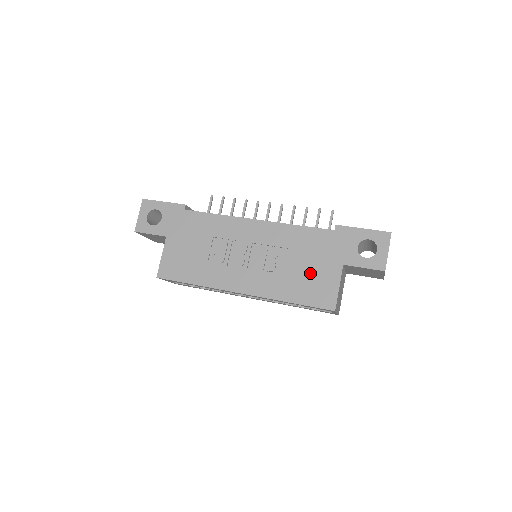
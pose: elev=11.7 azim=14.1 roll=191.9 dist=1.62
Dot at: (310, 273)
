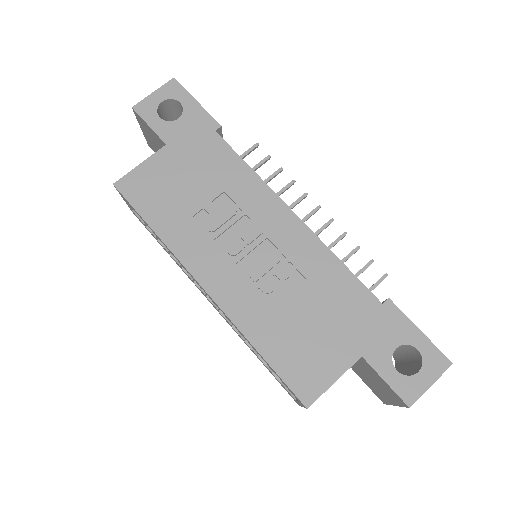
Dot at: (312, 333)
